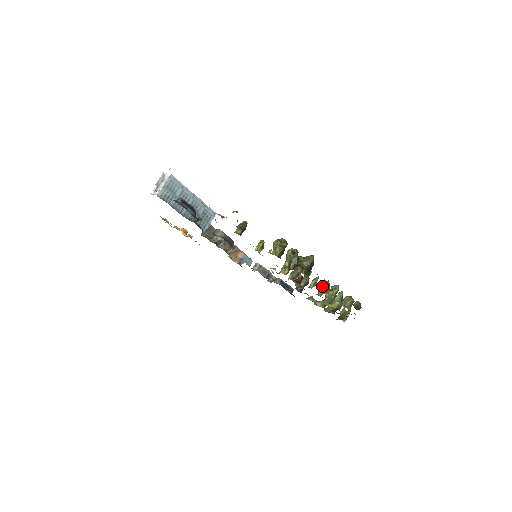
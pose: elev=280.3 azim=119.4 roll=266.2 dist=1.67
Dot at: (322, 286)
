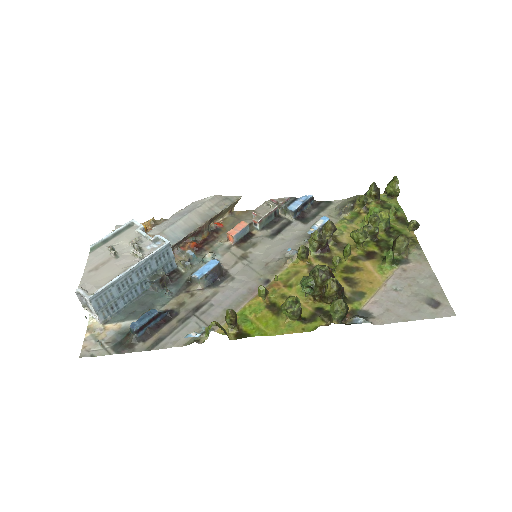
Dot at: (358, 243)
